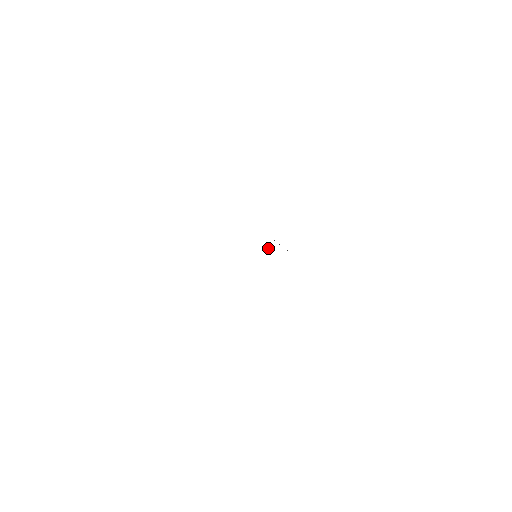
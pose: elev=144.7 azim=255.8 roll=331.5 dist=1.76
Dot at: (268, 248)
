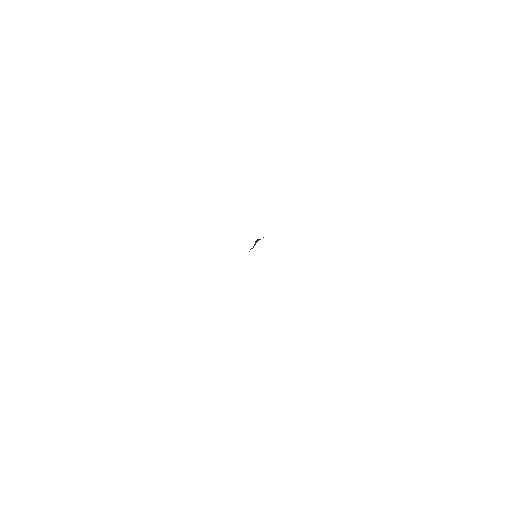
Dot at: occluded
